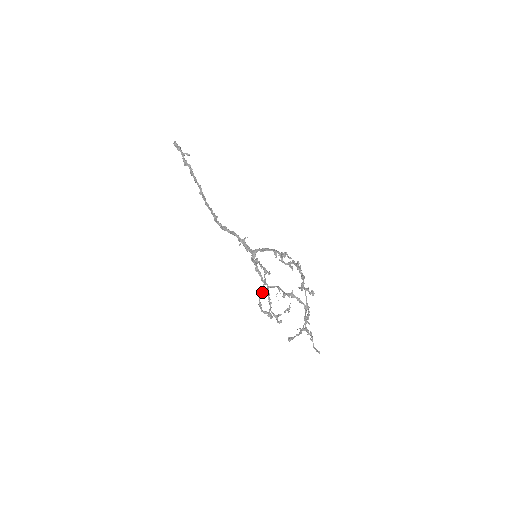
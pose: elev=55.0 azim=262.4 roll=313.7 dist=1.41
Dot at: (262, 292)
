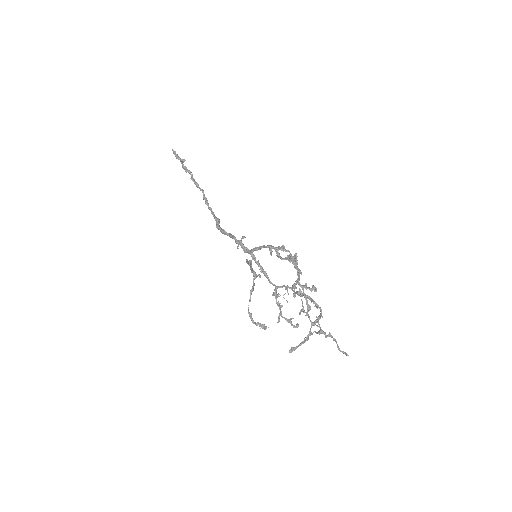
Dot at: (250, 301)
